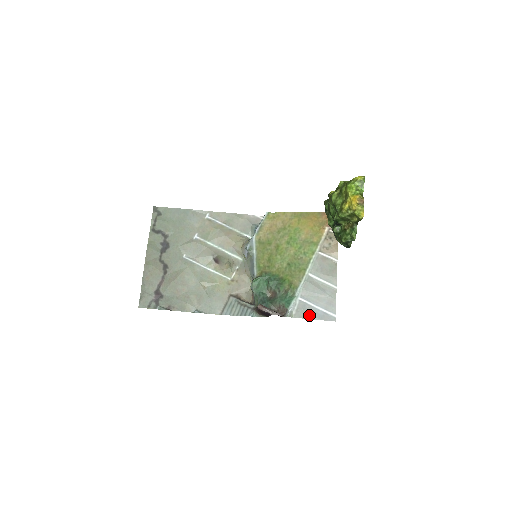
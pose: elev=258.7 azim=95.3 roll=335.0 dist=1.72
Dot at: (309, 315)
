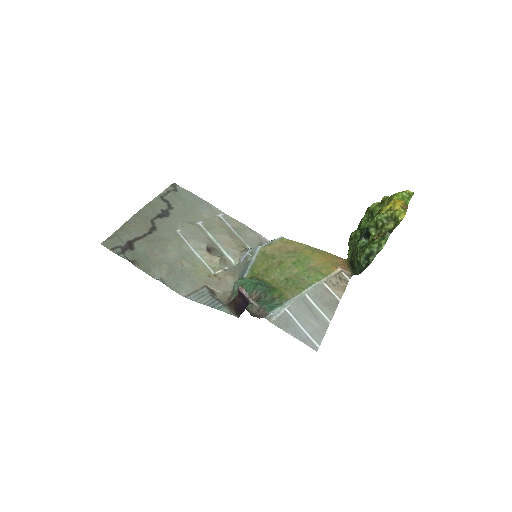
Dot at: (290, 330)
